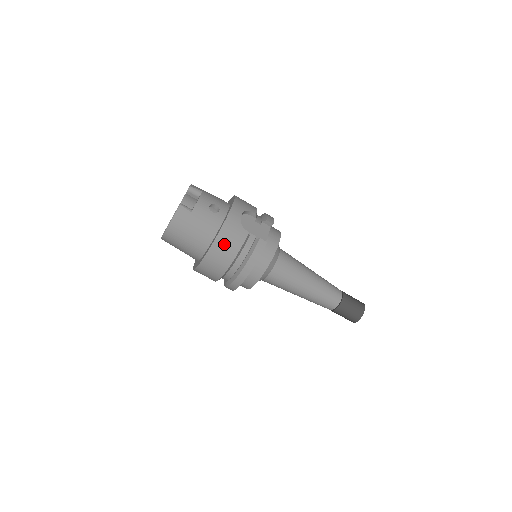
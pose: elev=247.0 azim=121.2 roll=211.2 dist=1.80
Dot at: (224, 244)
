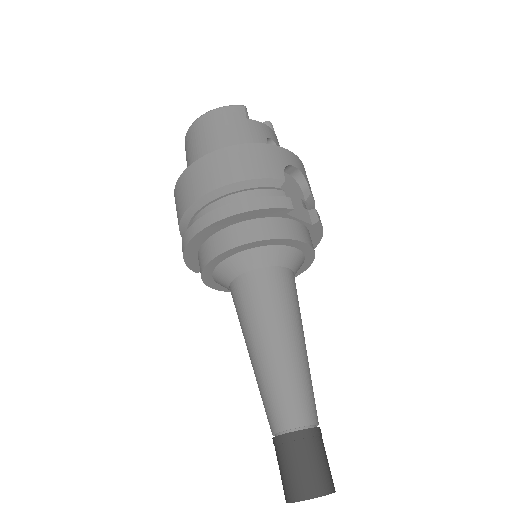
Dot at: (244, 157)
